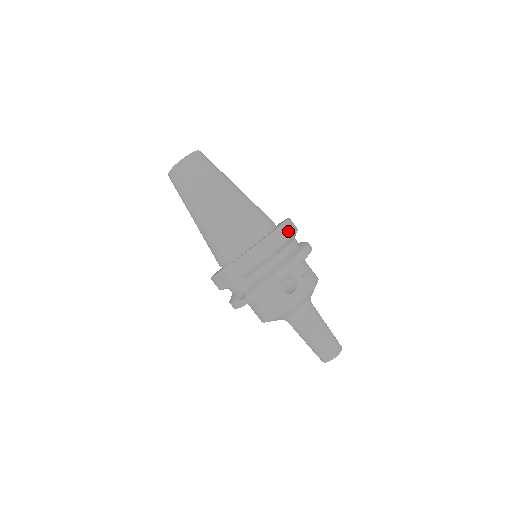
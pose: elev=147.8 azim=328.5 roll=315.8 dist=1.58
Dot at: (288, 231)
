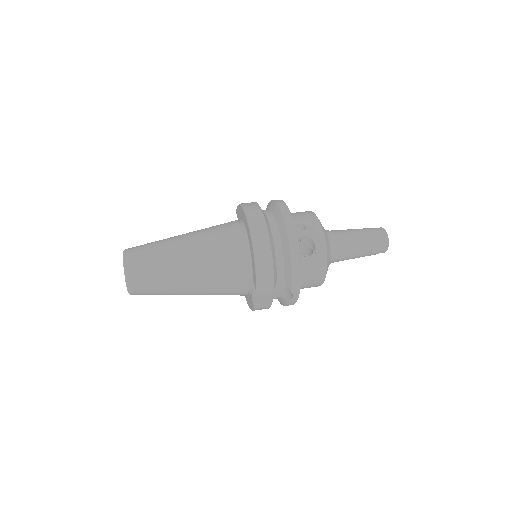
Dot at: (257, 217)
